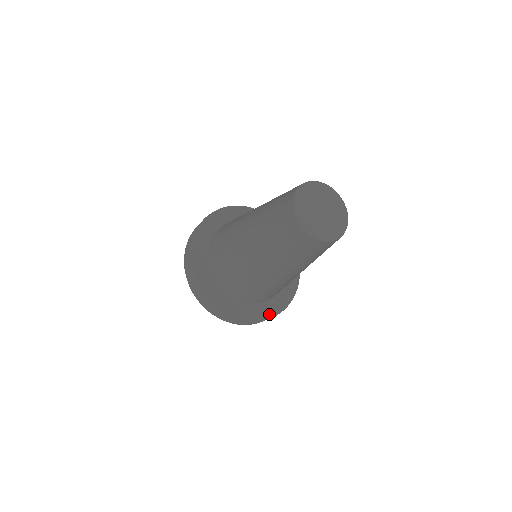
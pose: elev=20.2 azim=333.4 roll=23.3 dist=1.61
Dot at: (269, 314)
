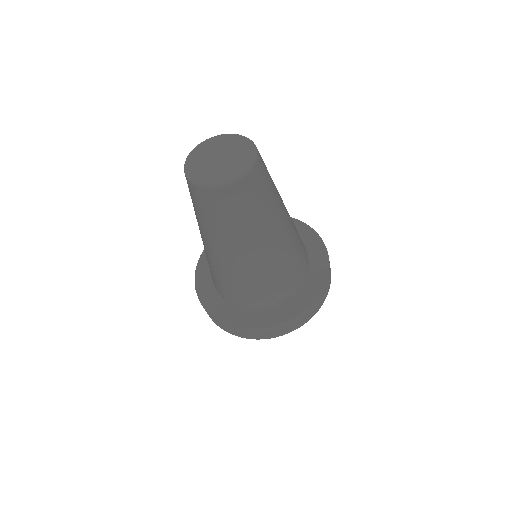
Dot at: (264, 324)
